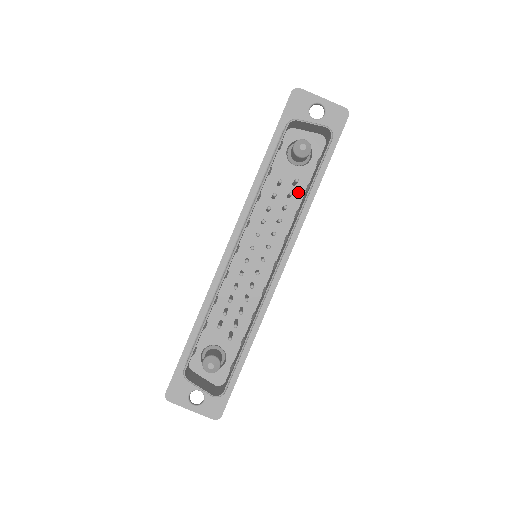
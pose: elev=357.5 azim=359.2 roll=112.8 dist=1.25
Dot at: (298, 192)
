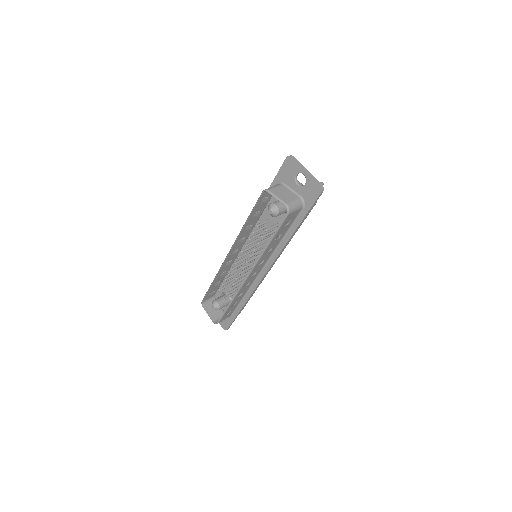
Dot at: occluded
